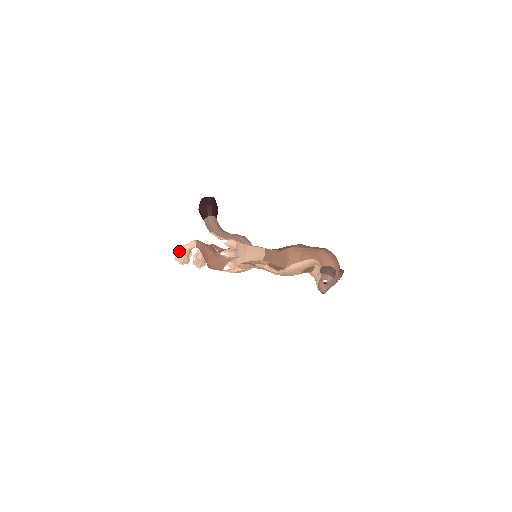
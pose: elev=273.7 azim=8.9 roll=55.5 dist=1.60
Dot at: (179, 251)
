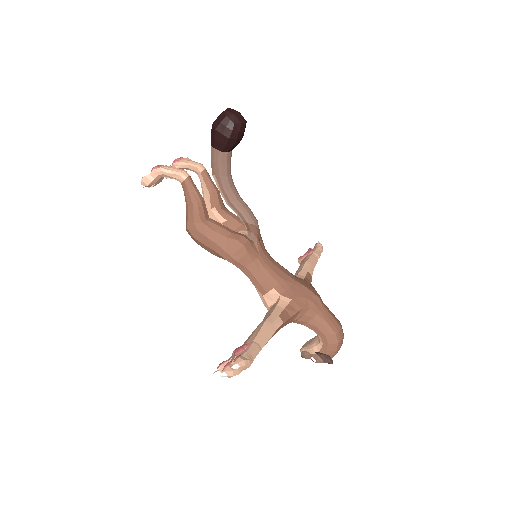
Dot at: (153, 173)
